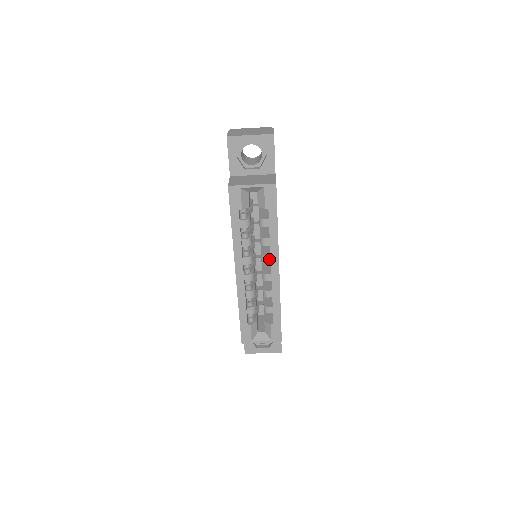
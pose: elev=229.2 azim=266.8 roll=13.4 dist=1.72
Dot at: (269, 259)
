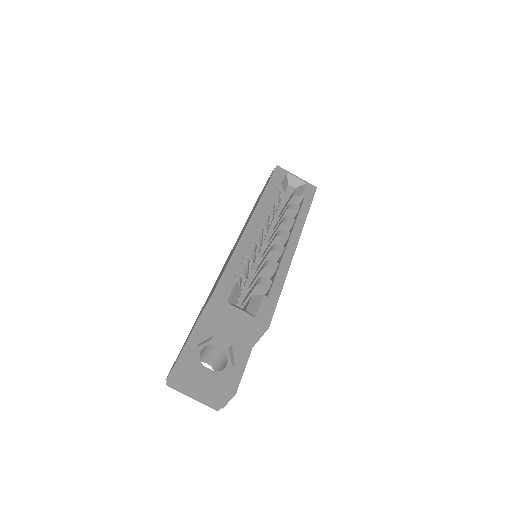
Dot at: (288, 234)
